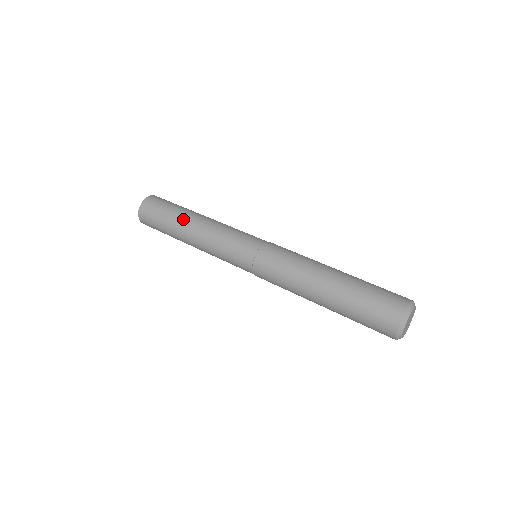
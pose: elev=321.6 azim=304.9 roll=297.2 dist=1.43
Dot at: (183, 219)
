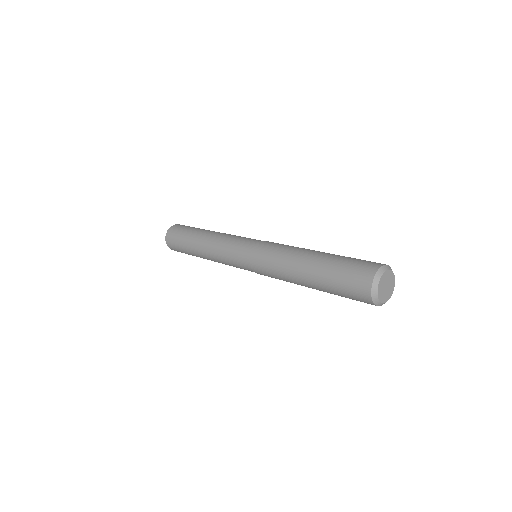
Dot at: (194, 242)
